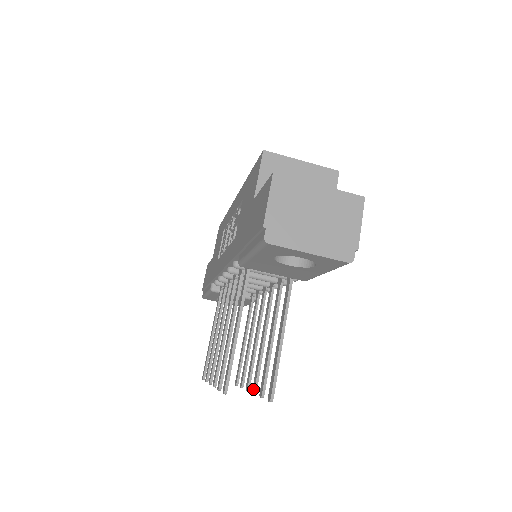
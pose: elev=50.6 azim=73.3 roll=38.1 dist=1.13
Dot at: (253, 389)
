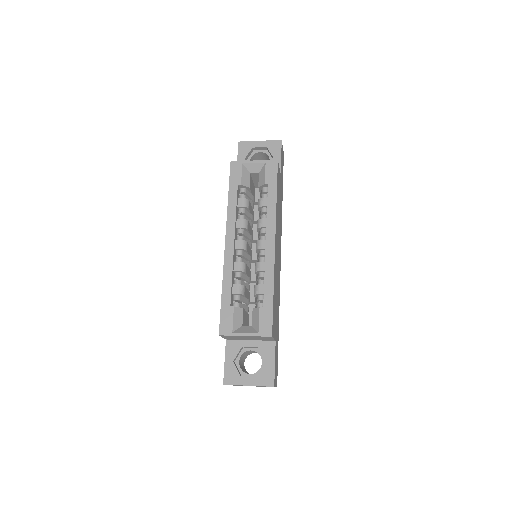
Dot at: occluded
